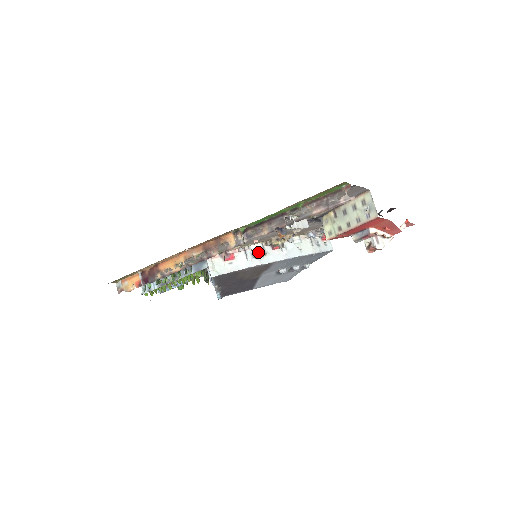
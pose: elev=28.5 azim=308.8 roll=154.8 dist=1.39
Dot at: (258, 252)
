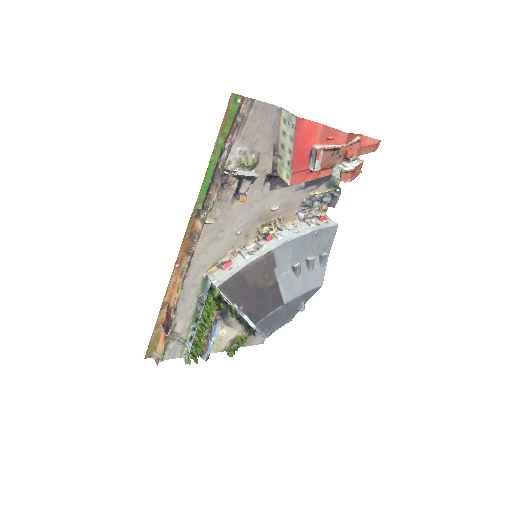
Dot at: (254, 249)
